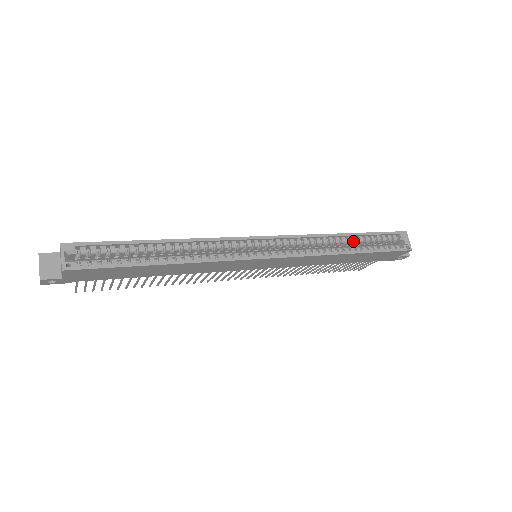
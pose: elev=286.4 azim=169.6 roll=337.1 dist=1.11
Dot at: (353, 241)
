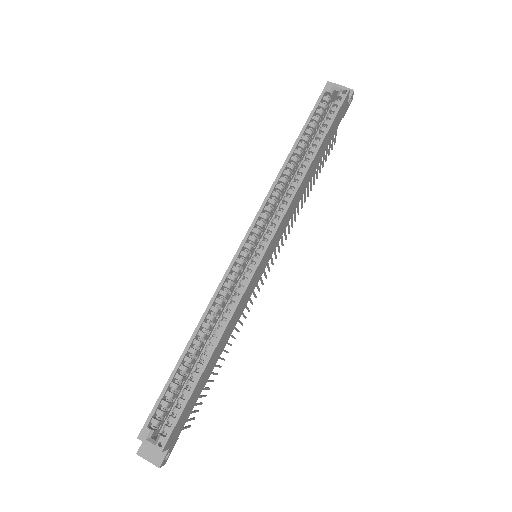
Dot at: (302, 149)
